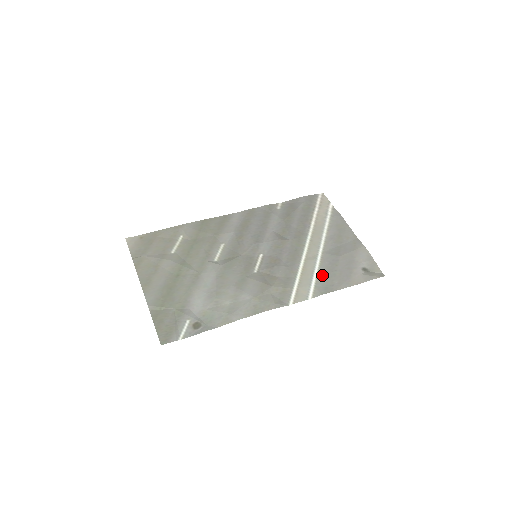
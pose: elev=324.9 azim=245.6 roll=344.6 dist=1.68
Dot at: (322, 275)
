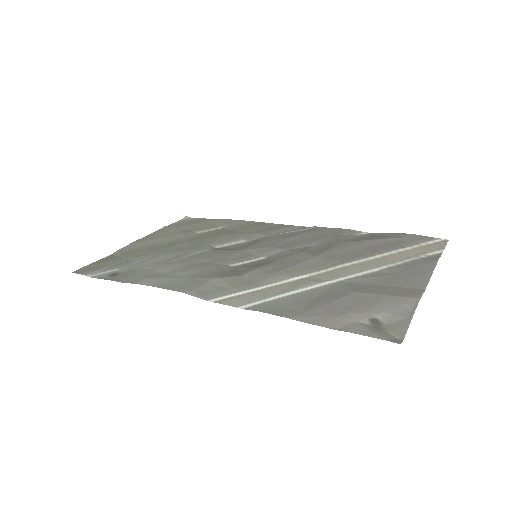
Dot at: (297, 297)
